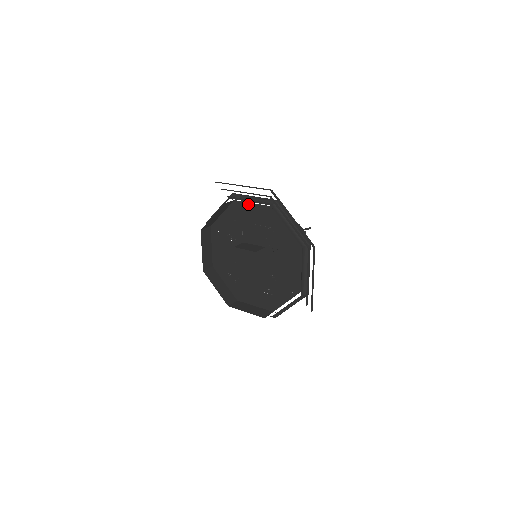
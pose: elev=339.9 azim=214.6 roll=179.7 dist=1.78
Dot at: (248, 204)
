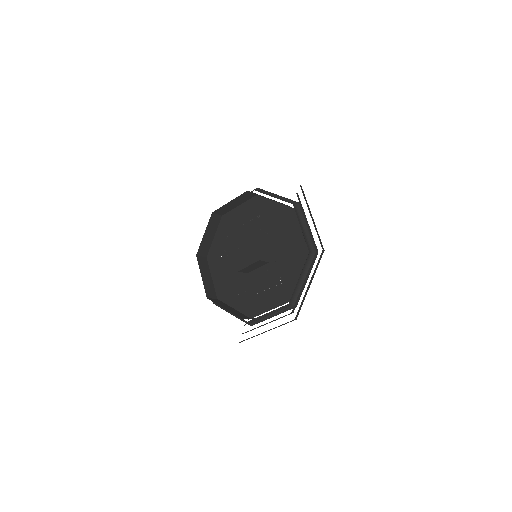
Dot at: (235, 210)
